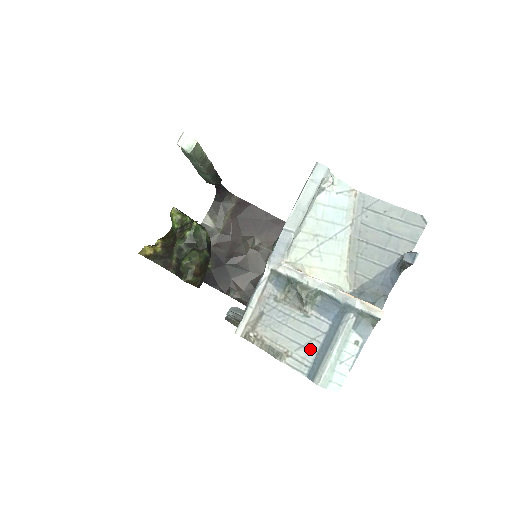
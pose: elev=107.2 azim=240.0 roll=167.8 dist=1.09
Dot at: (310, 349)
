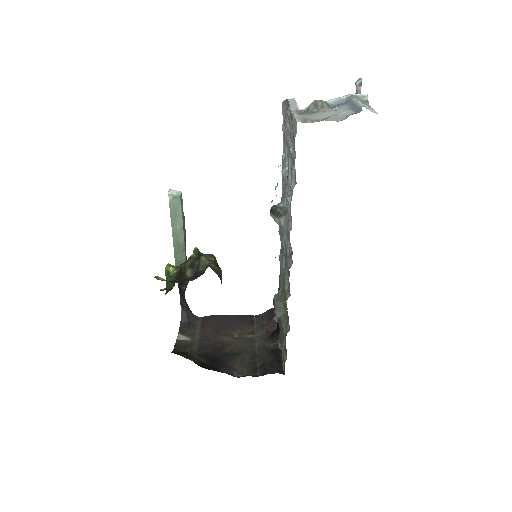
Dot at: (346, 111)
